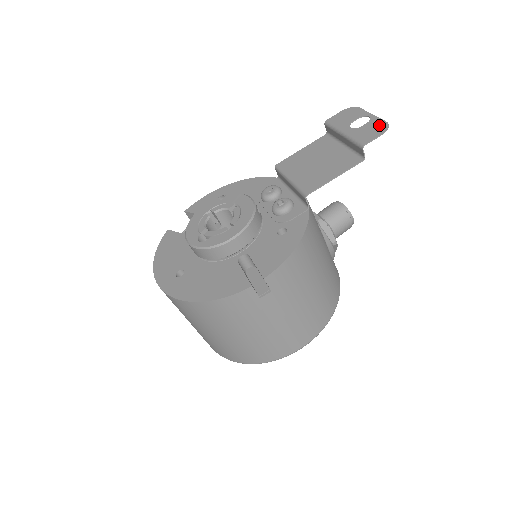
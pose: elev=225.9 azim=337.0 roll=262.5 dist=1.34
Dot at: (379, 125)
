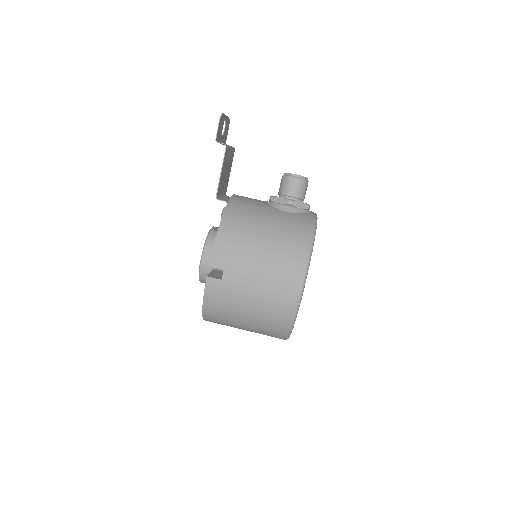
Dot at: (221, 119)
